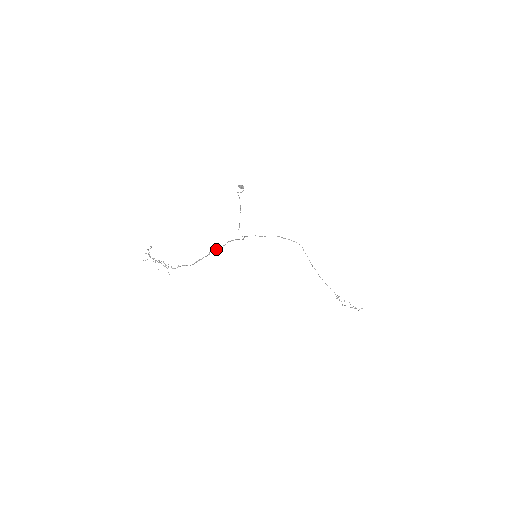
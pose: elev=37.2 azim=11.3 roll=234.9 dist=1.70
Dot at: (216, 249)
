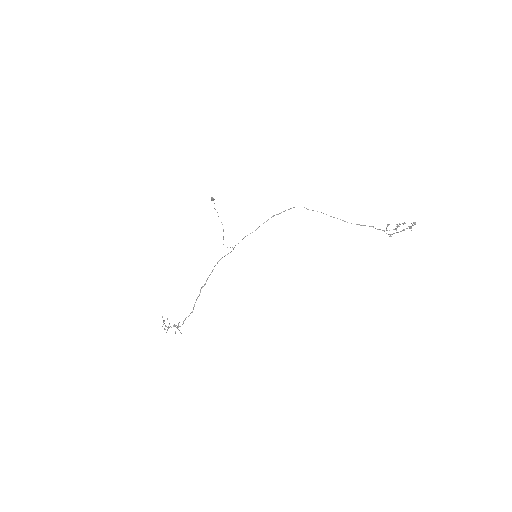
Dot at: occluded
